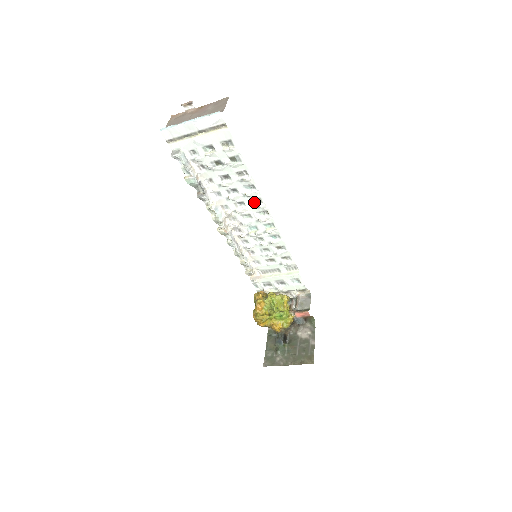
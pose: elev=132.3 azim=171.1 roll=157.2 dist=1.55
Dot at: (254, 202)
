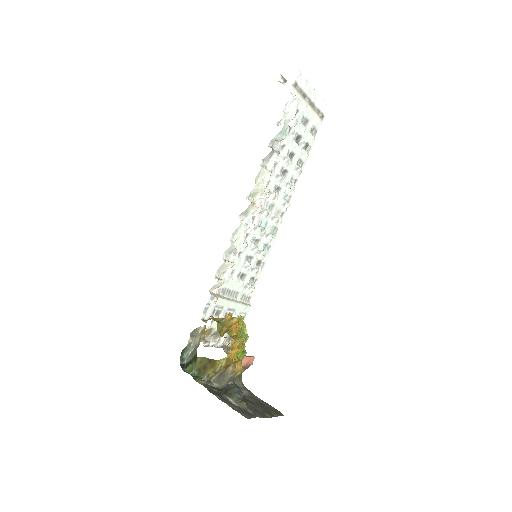
Dot at: (282, 197)
